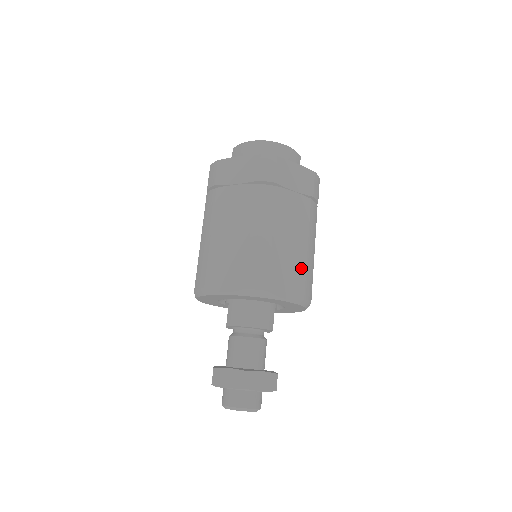
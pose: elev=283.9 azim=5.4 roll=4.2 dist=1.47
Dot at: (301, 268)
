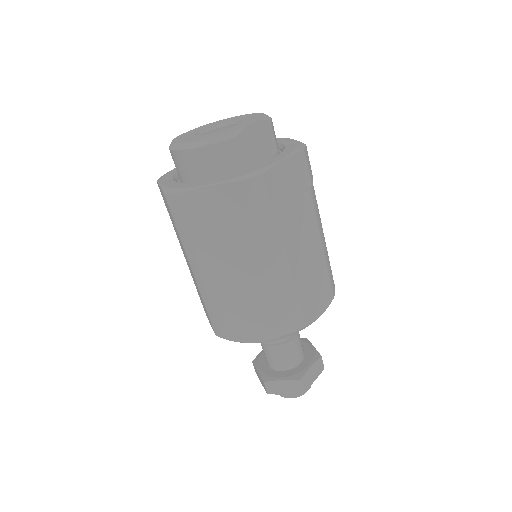
Dot at: (266, 308)
